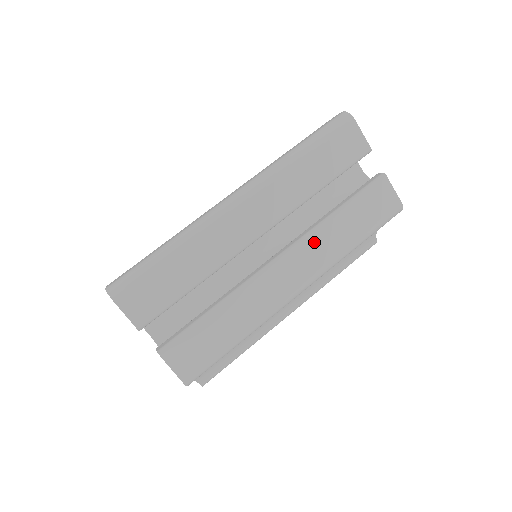
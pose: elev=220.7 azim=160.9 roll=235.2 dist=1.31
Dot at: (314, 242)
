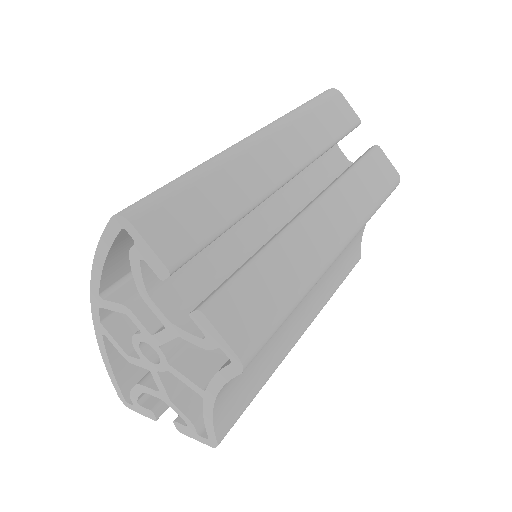
Dot at: (341, 194)
